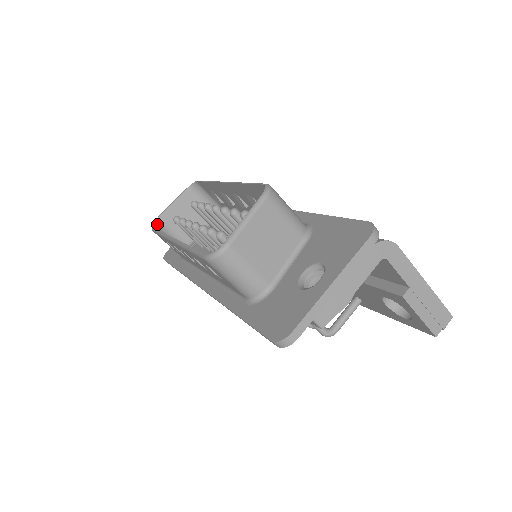
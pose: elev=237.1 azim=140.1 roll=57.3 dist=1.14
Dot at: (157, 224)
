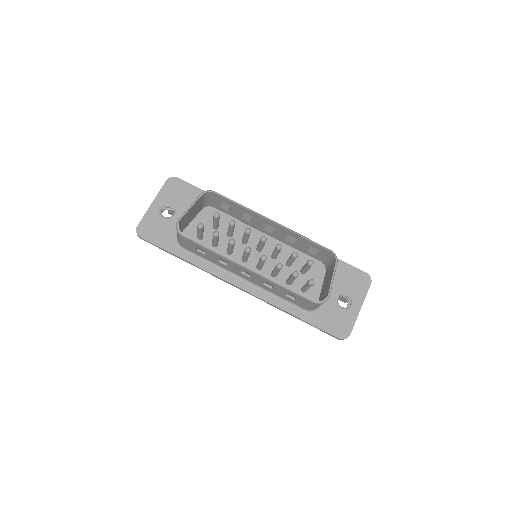
Dot at: occluded
